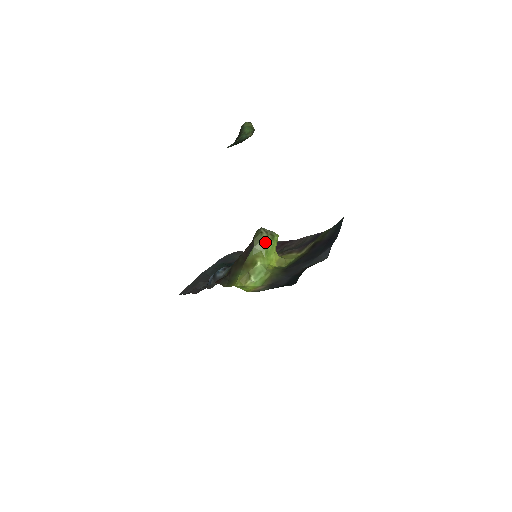
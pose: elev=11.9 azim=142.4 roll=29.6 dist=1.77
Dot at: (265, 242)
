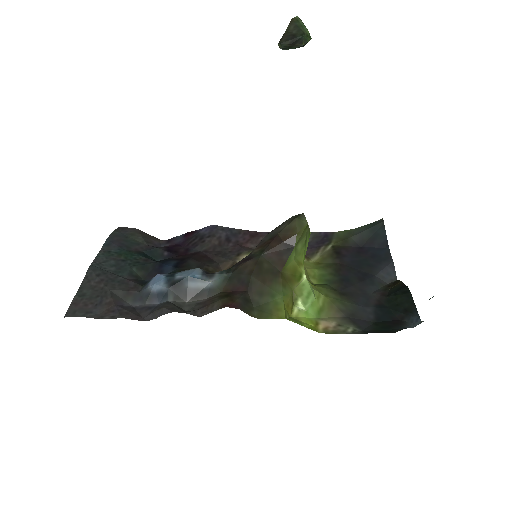
Dot at: (306, 239)
